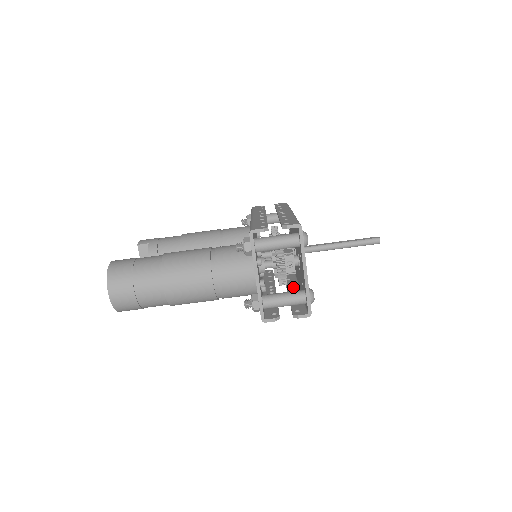
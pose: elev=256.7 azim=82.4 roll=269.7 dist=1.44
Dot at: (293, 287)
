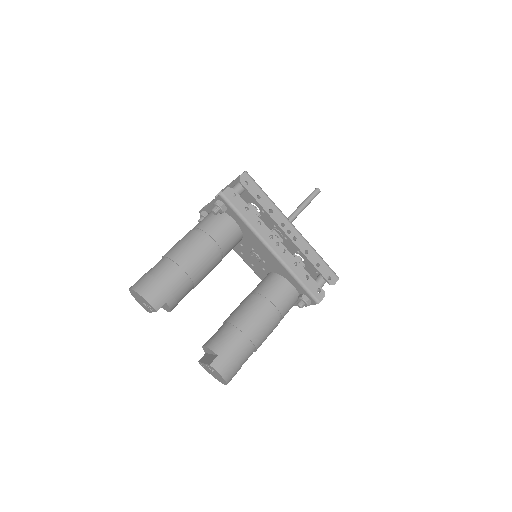
Dot at: (288, 230)
